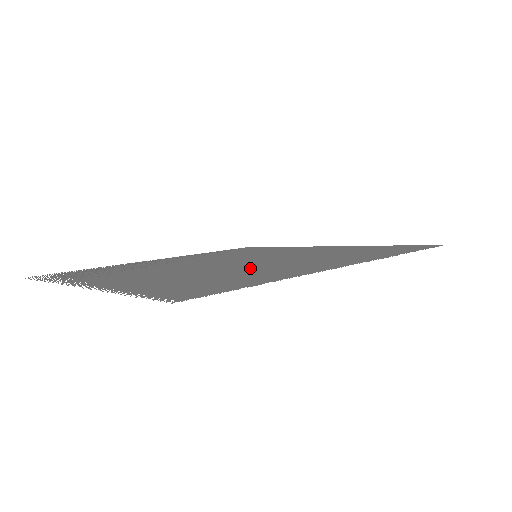
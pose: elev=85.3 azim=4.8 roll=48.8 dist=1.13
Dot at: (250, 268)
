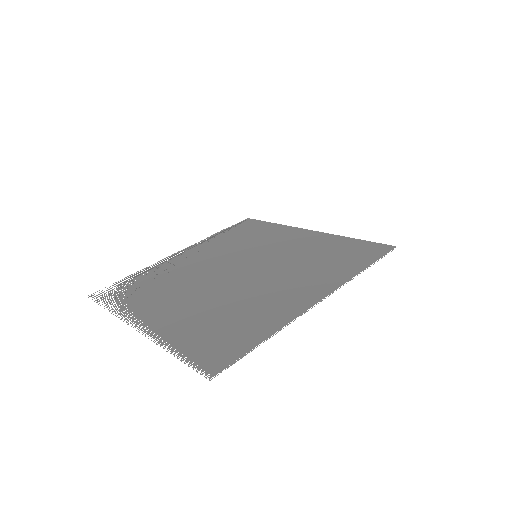
Dot at: (252, 299)
